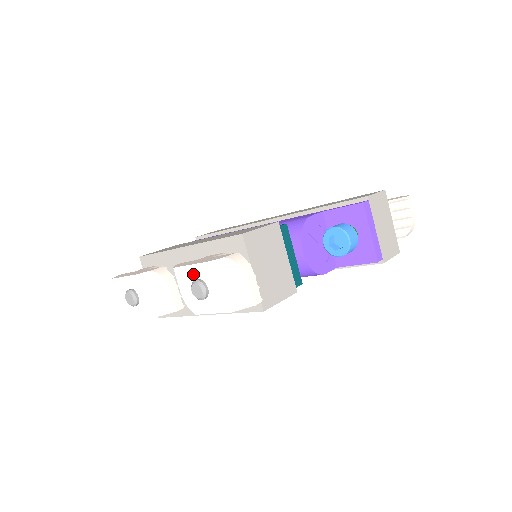
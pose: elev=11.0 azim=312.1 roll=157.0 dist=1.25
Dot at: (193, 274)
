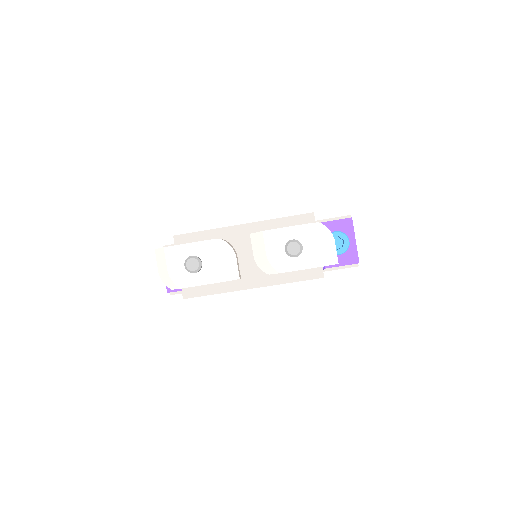
Dot at: (287, 235)
